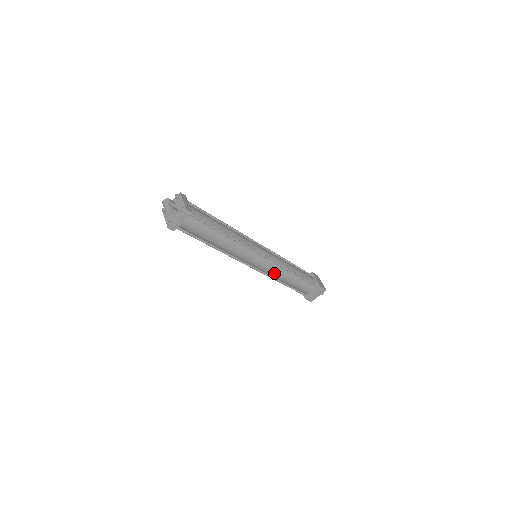
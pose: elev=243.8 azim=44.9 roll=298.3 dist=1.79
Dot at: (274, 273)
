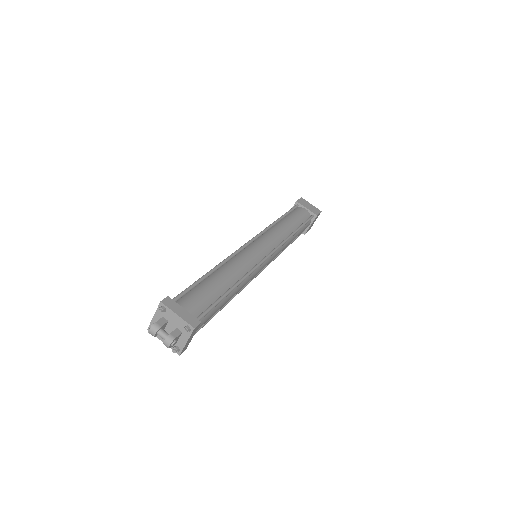
Dot at: occluded
